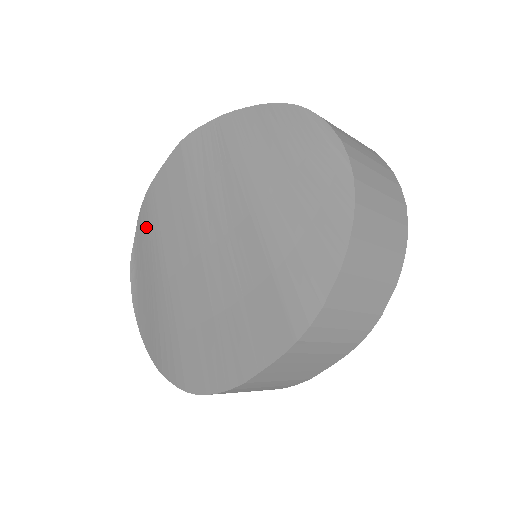
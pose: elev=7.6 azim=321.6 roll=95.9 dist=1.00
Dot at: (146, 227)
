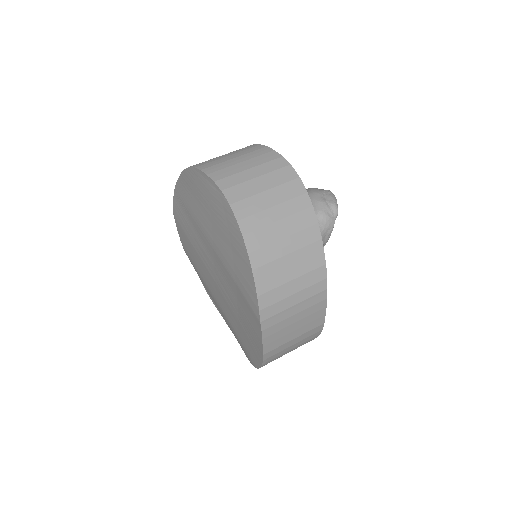
Dot at: (196, 271)
